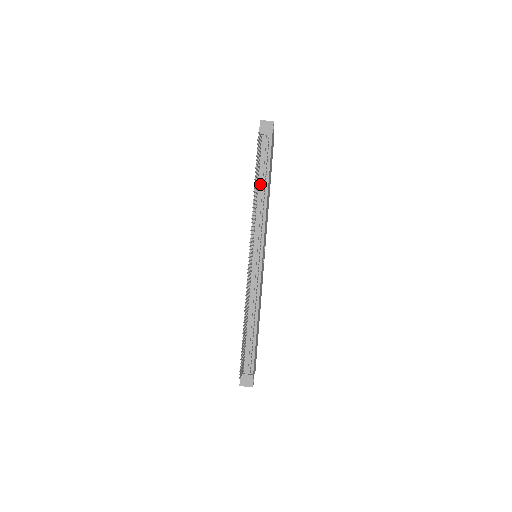
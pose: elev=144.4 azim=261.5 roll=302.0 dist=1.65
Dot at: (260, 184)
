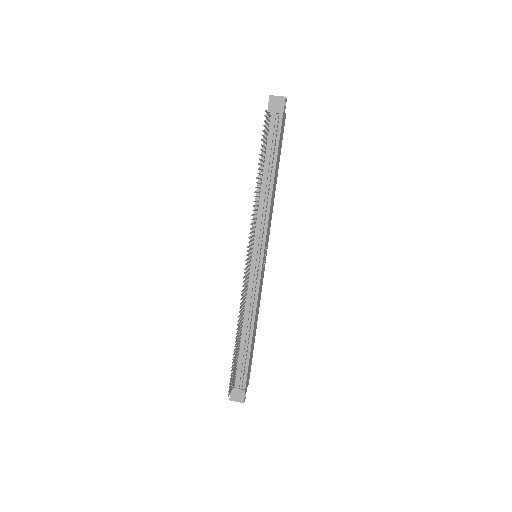
Dot at: (265, 173)
